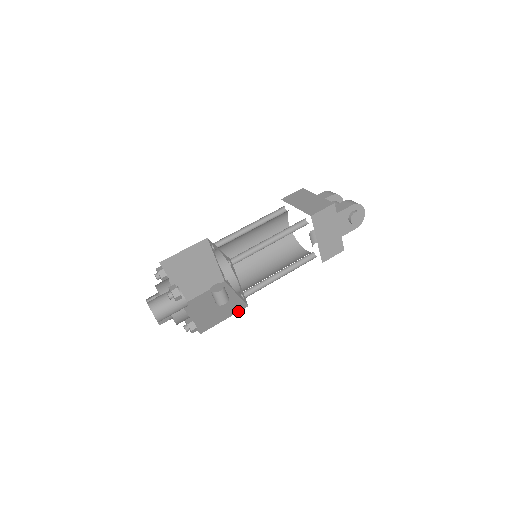
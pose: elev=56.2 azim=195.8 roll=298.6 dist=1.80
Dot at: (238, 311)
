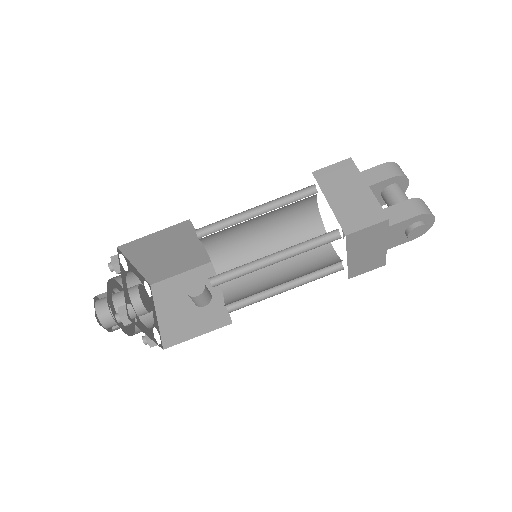
Dot at: (217, 327)
